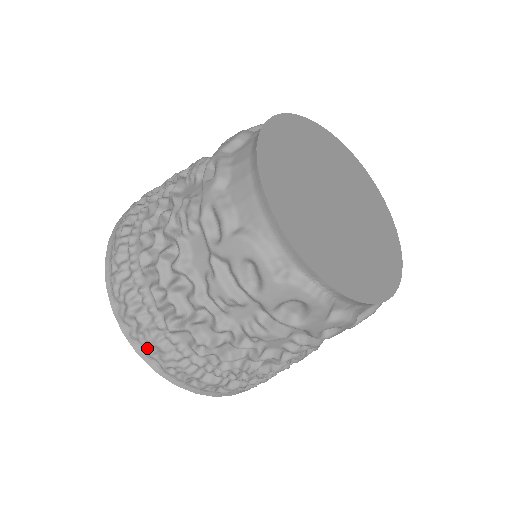
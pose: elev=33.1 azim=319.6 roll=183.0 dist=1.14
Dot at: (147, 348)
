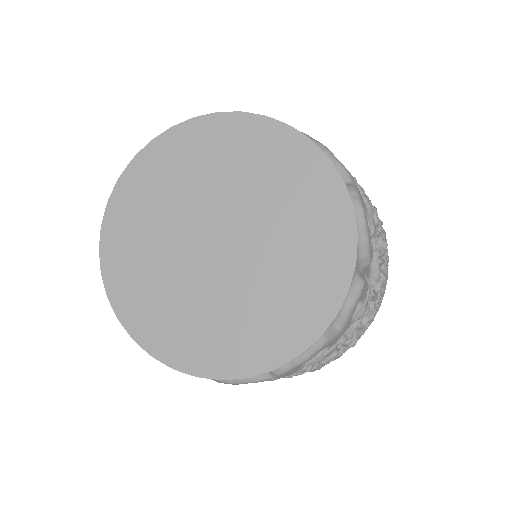
Dot at: occluded
